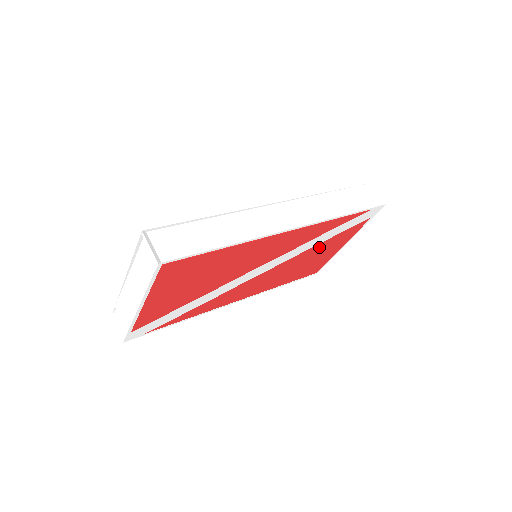
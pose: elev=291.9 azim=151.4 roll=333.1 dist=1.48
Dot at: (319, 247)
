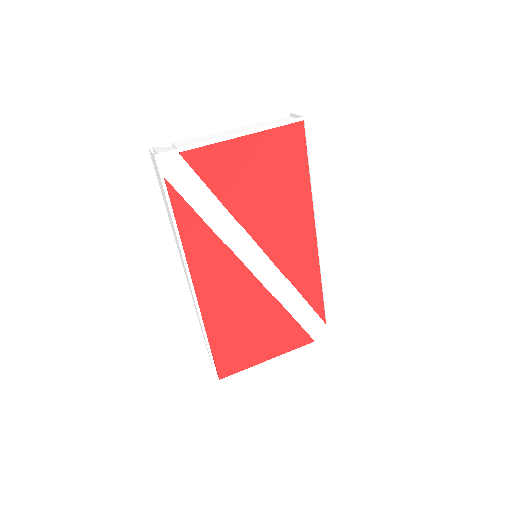
Dot at: (278, 317)
